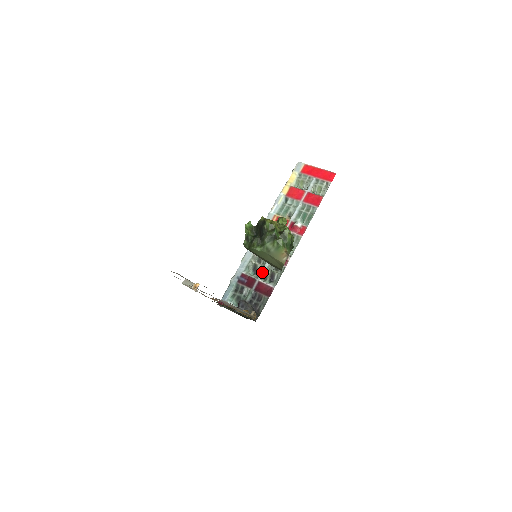
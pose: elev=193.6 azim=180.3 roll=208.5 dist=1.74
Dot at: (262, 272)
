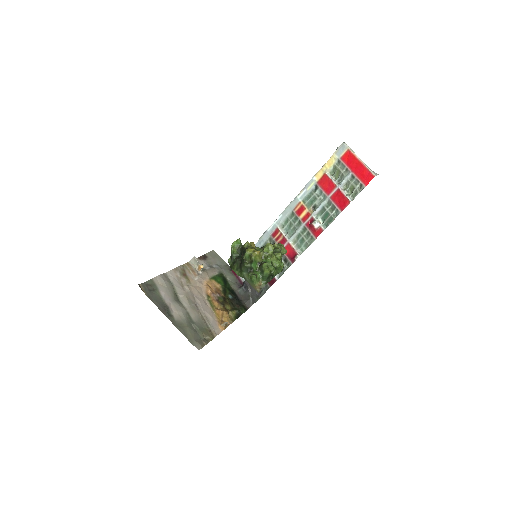
Dot at: occluded
